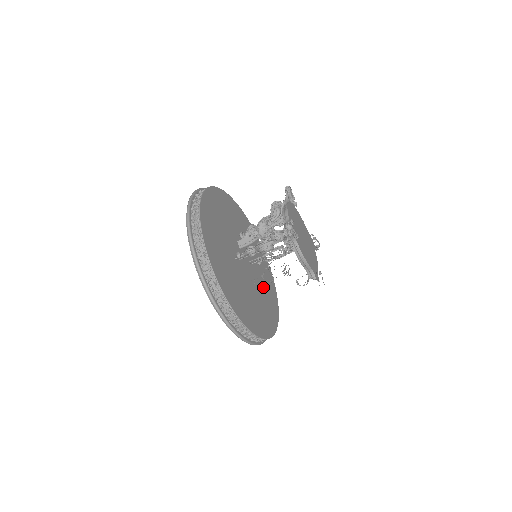
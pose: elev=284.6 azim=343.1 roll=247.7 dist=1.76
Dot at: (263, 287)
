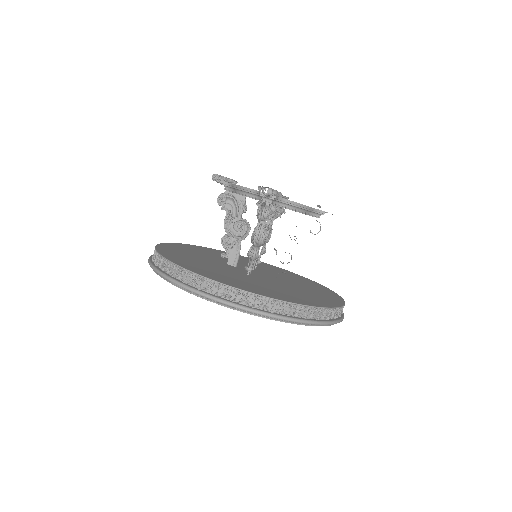
Dot at: occluded
